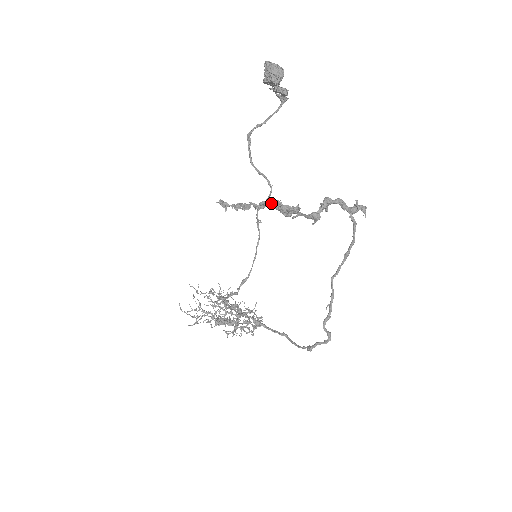
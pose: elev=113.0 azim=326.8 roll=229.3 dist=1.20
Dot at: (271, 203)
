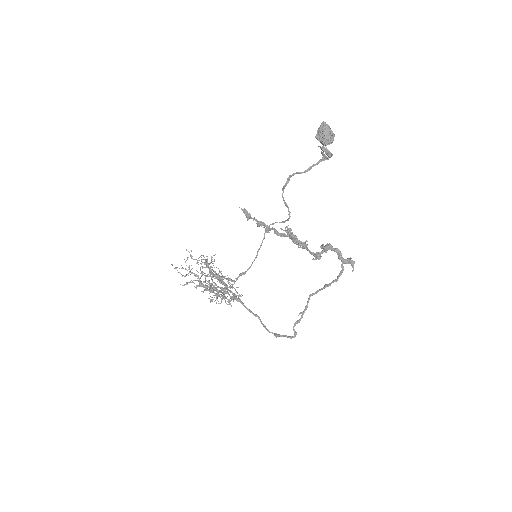
Dot at: (289, 236)
